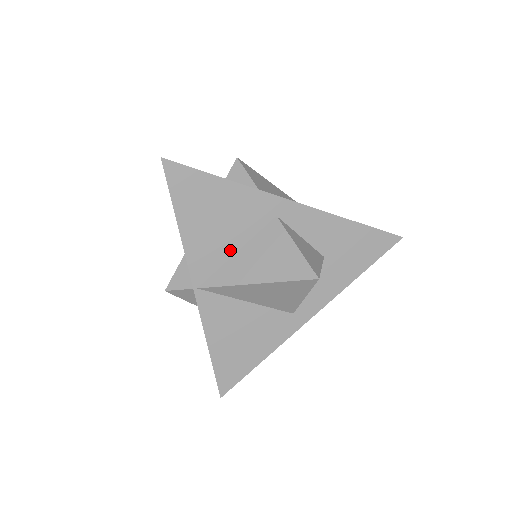
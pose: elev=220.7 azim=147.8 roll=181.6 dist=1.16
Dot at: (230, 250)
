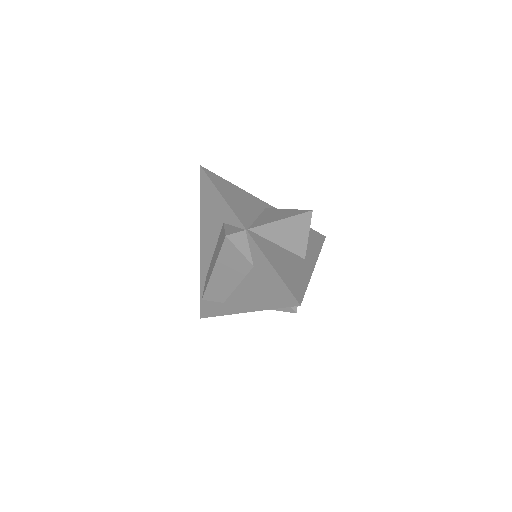
Dot at: (253, 216)
